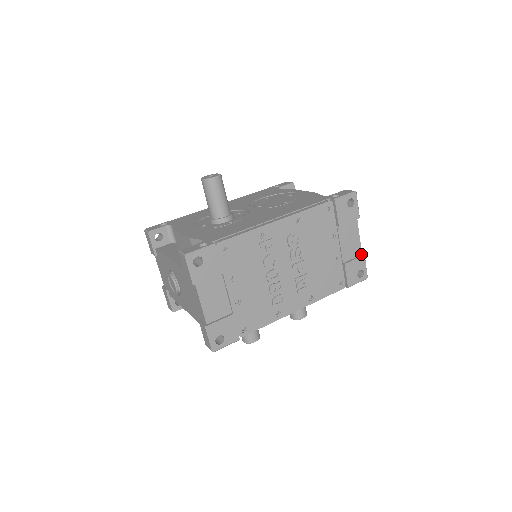
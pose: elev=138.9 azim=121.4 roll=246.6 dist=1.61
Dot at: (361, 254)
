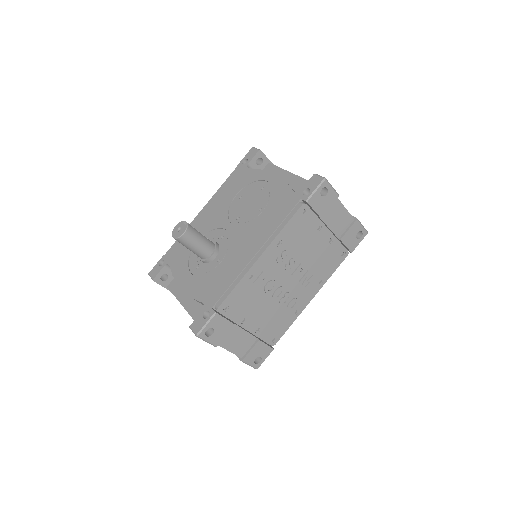
Dot at: (353, 219)
